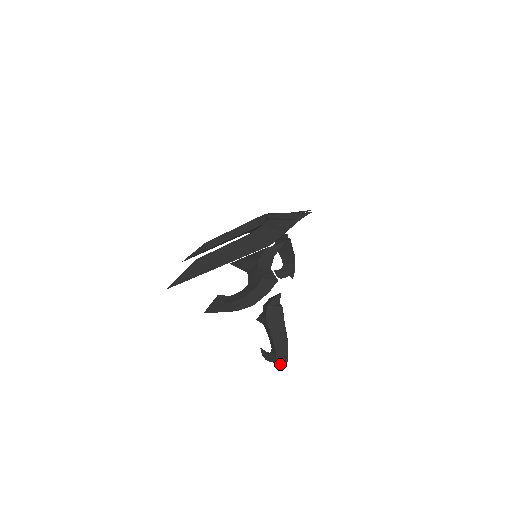
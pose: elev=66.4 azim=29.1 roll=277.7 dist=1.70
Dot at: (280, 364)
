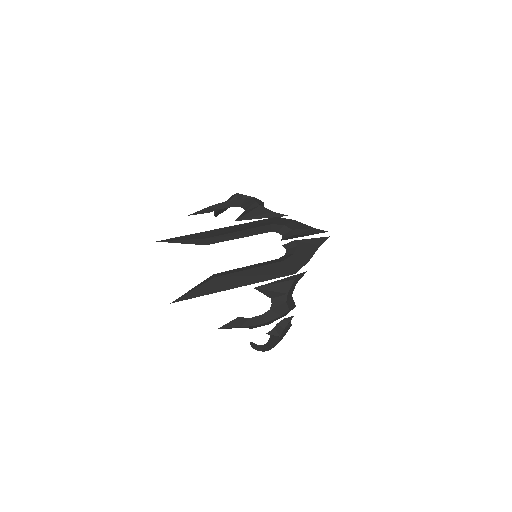
Dot at: occluded
